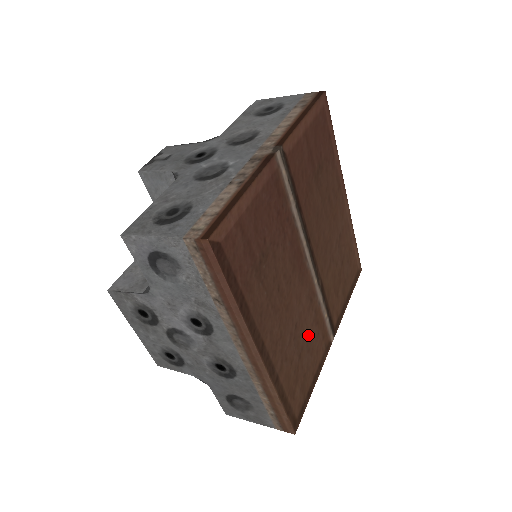
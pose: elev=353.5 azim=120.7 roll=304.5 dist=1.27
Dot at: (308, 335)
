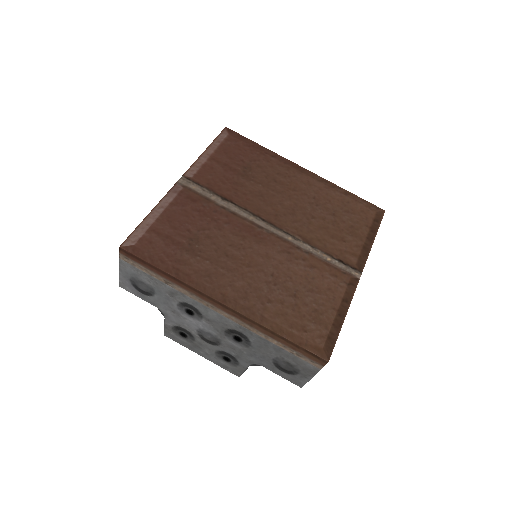
Dot at: (302, 279)
